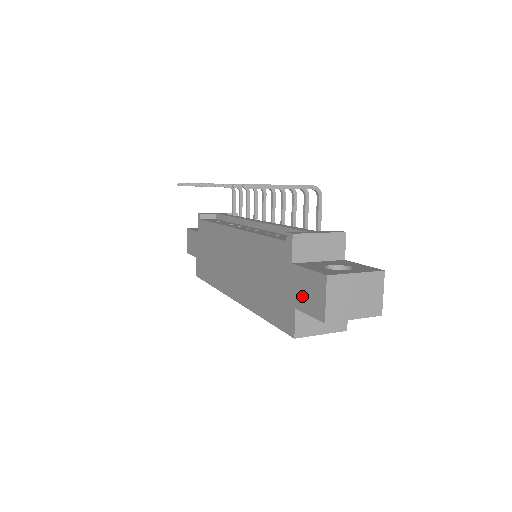
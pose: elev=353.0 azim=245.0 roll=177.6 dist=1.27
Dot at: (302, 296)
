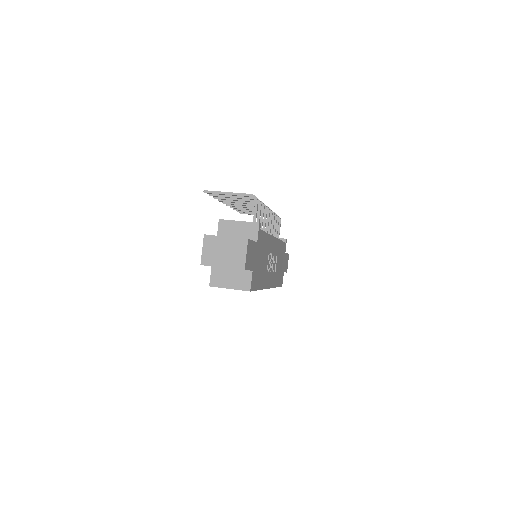
Dot at: occluded
